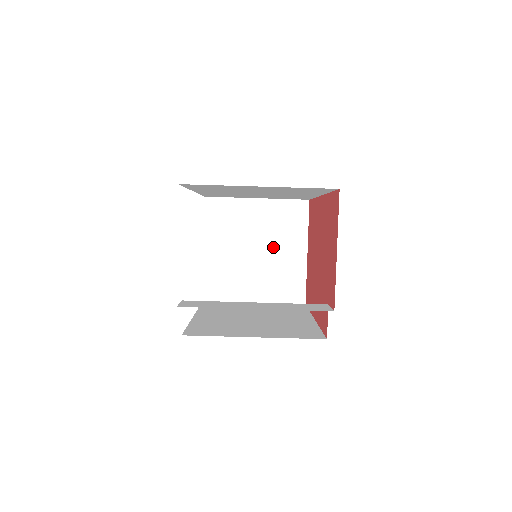
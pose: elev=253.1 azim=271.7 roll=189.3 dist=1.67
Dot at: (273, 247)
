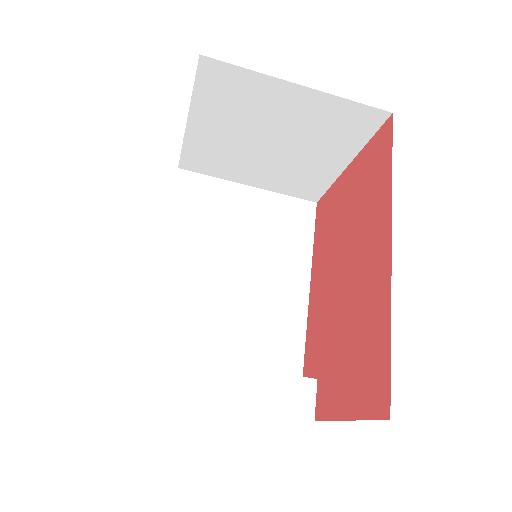
Dot at: (300, 147)
